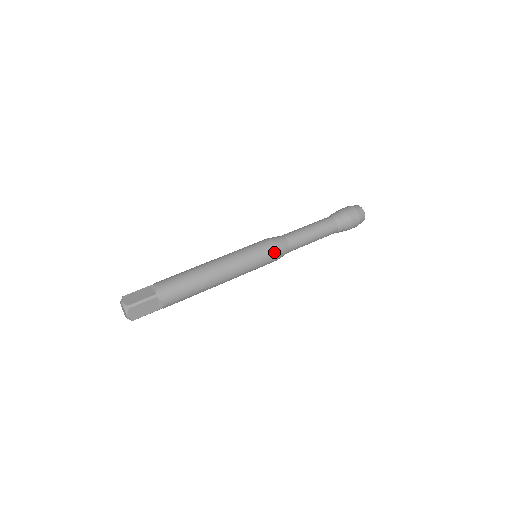
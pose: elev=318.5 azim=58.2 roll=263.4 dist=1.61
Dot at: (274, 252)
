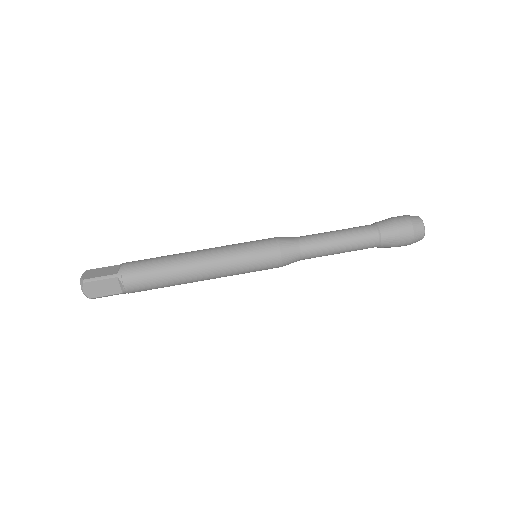
Dot at: occluded
